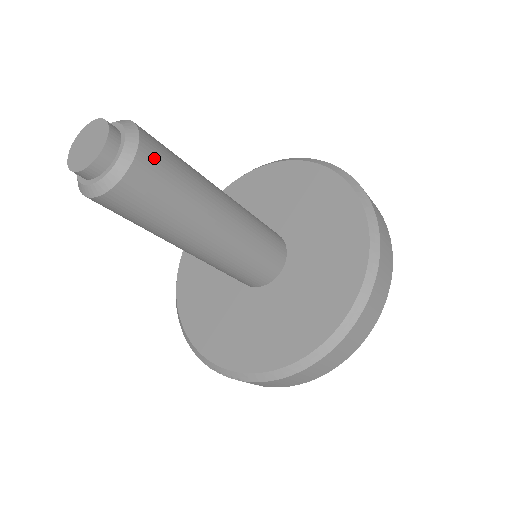
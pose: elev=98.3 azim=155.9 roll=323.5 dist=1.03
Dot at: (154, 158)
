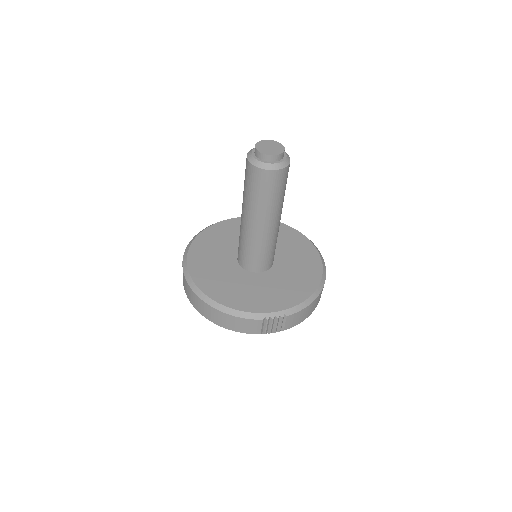
Dot at: occluded
